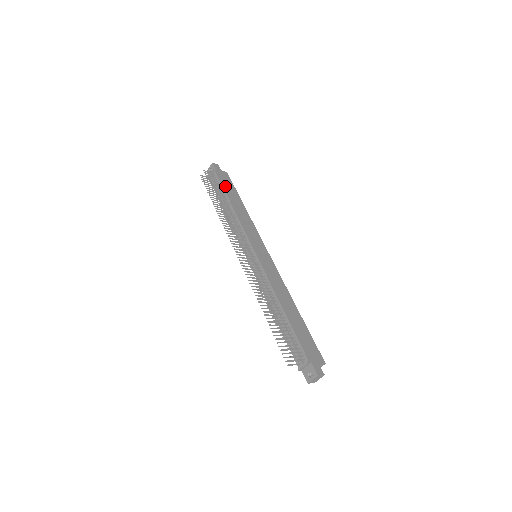
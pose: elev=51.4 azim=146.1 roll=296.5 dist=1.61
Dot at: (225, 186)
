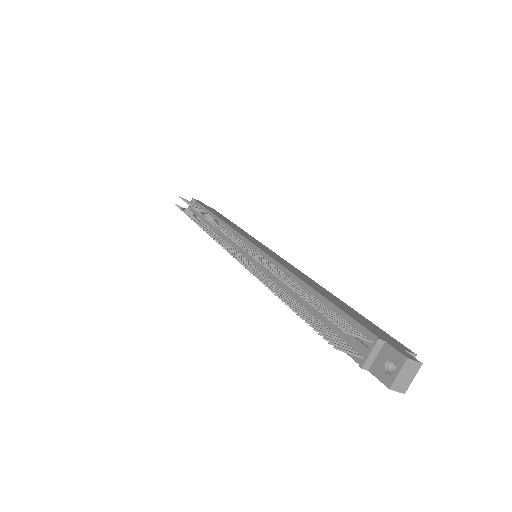
Dot at: (209, 209)
